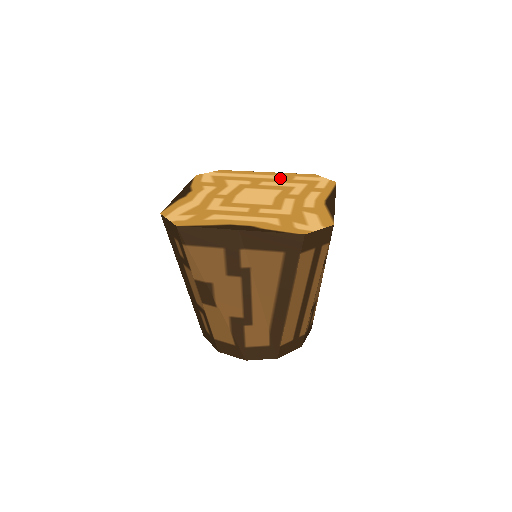
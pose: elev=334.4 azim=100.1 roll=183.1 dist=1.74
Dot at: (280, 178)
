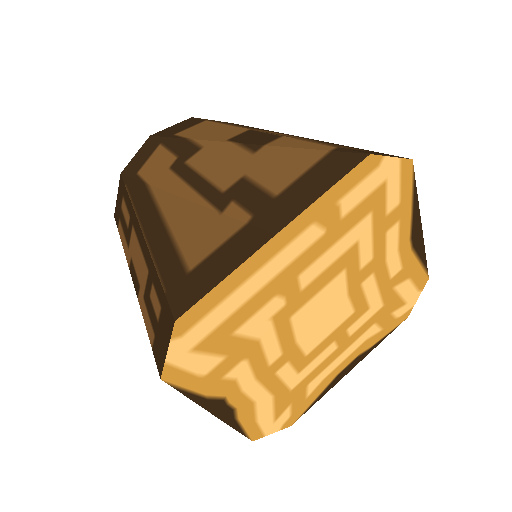
Dot at: (318, 237)
